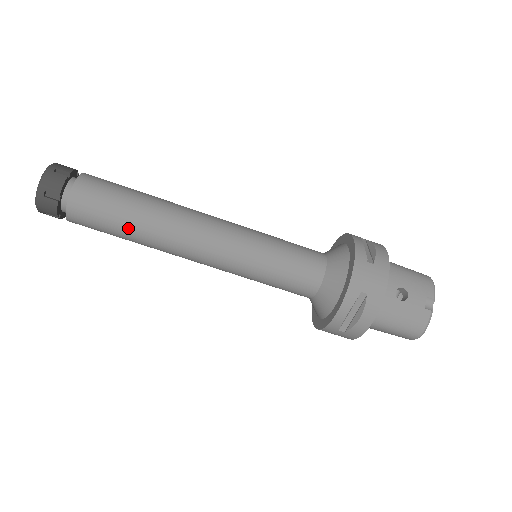
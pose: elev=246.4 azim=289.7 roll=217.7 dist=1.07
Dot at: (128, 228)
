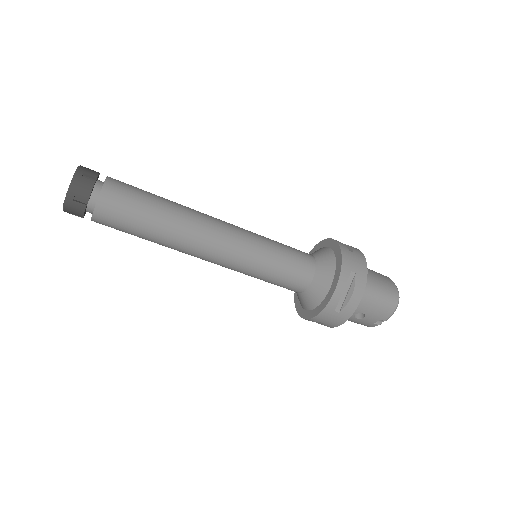
Dot at: (145, 239)
